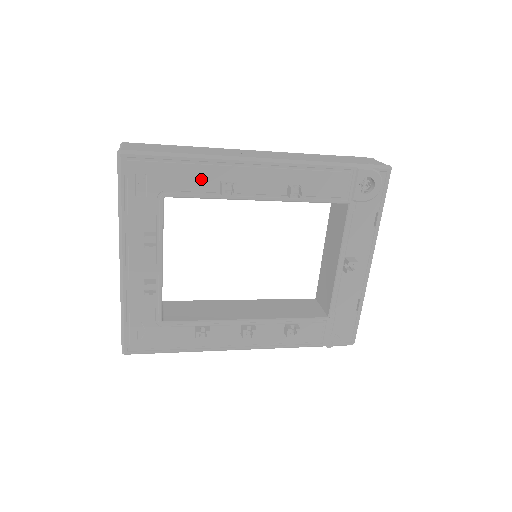
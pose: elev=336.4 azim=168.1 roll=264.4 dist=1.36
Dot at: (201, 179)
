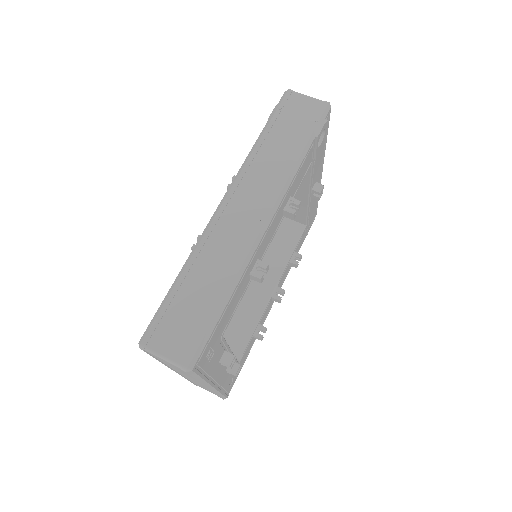
Dot at: (239, 293)
